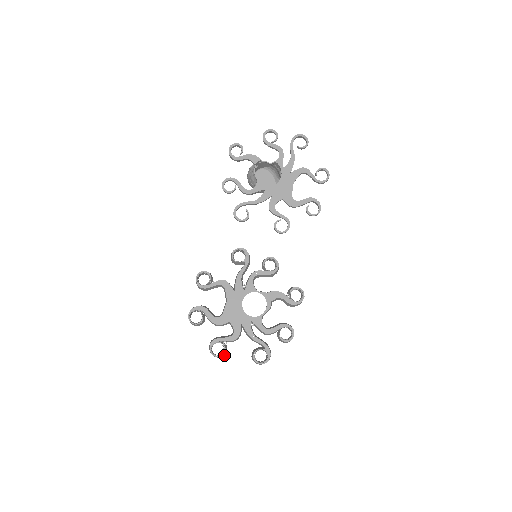
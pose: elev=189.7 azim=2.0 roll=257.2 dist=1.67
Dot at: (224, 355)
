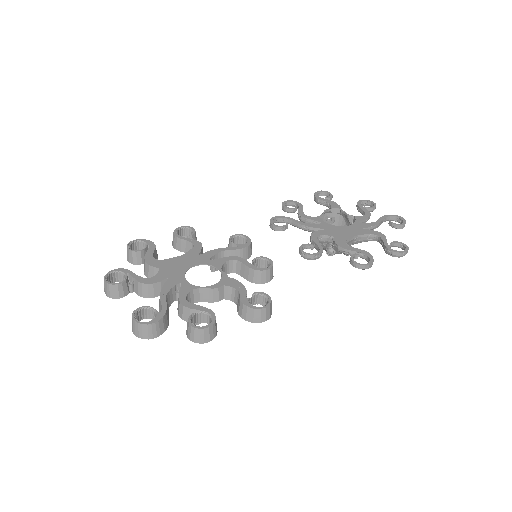
Dot at: (115, 298)
